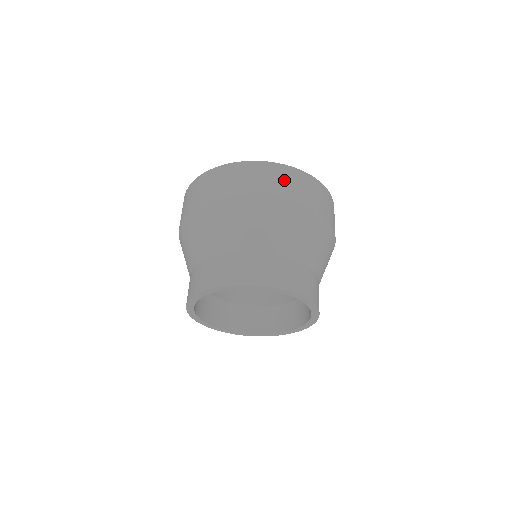
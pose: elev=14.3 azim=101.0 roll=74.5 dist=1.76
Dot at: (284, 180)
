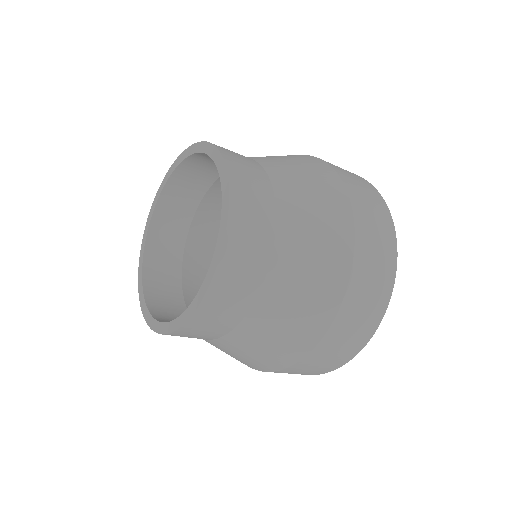
Dot at: occluded
